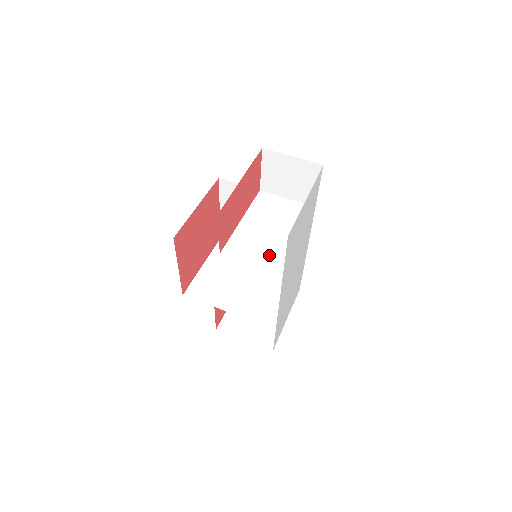
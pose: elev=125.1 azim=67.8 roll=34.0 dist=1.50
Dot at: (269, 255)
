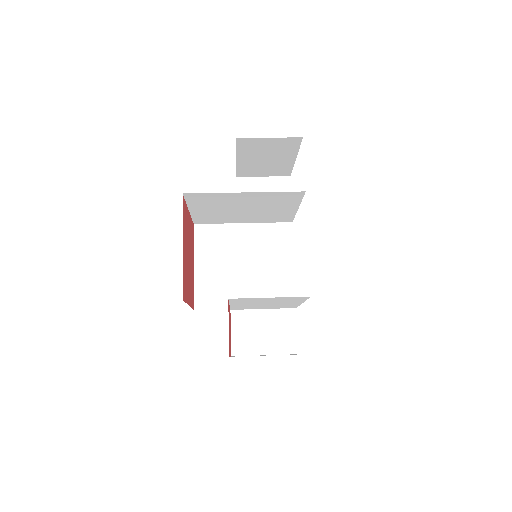
Dot at: (282, 198)
